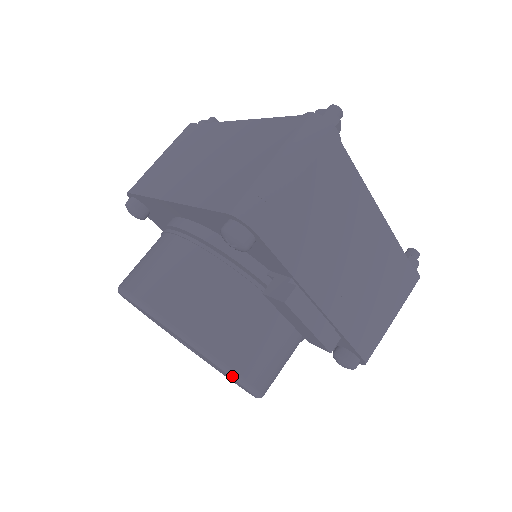
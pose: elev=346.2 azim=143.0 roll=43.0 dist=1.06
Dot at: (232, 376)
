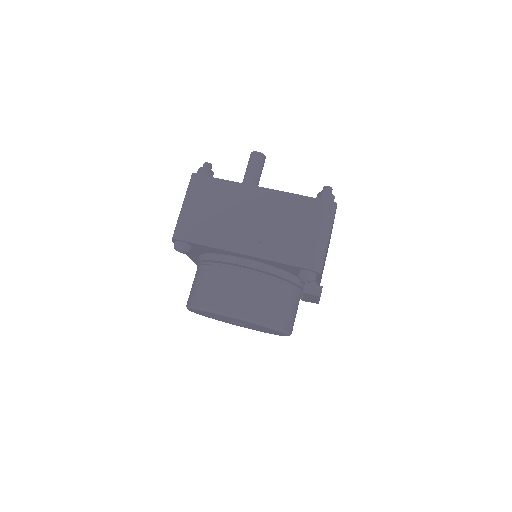
Dot at: (289, 335)
